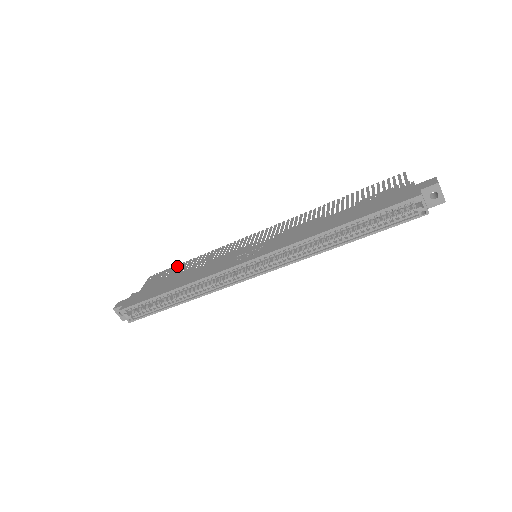
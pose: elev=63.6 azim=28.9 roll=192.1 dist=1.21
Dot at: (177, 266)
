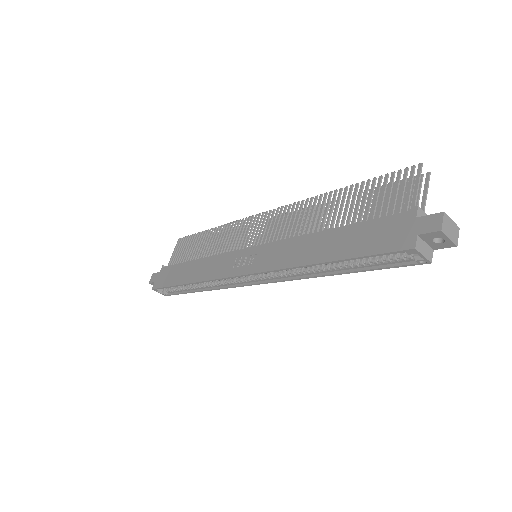
Dot at: (197, 235)
